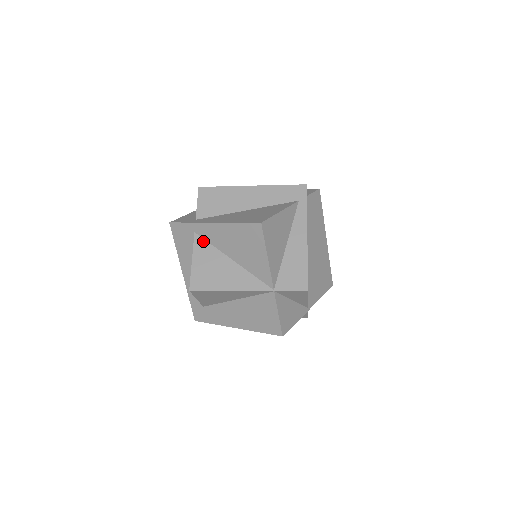
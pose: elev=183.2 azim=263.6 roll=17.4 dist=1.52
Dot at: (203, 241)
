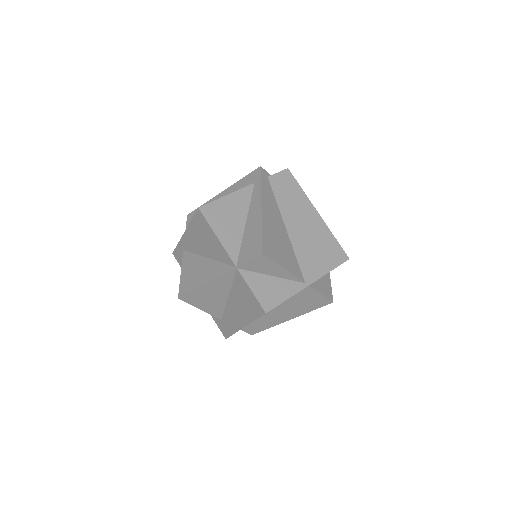
Dot at: (188, 254)
